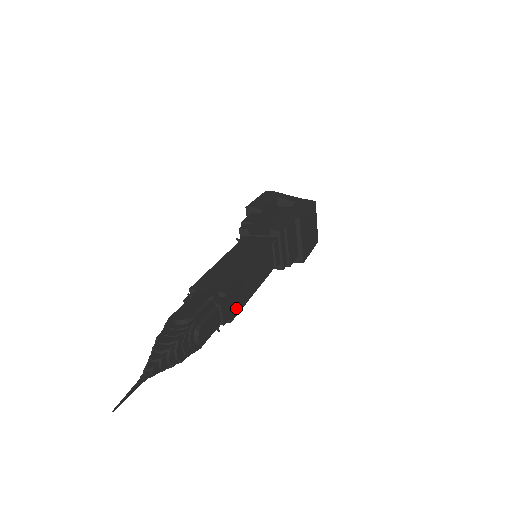
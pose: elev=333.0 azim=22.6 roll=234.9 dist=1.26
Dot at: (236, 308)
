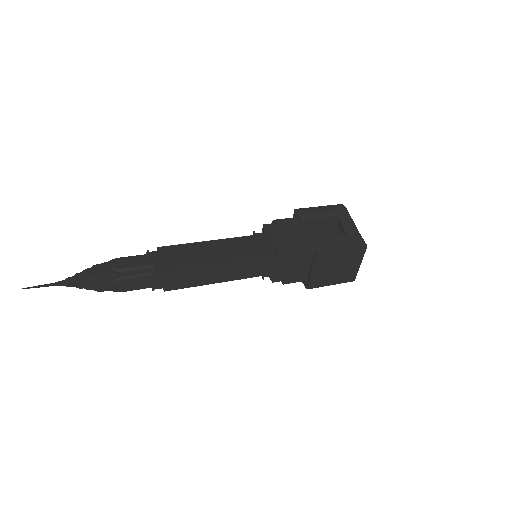
Dot at: (178, 284)
